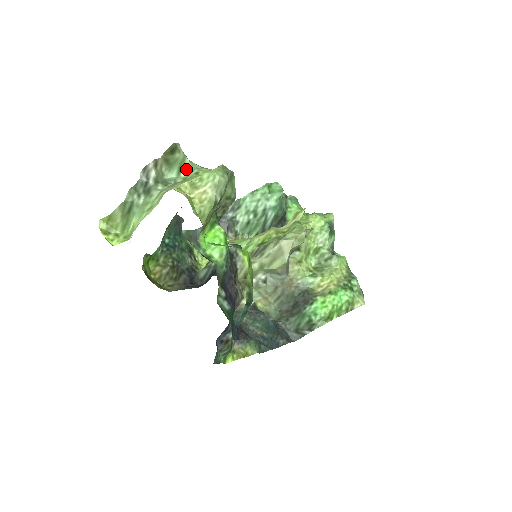
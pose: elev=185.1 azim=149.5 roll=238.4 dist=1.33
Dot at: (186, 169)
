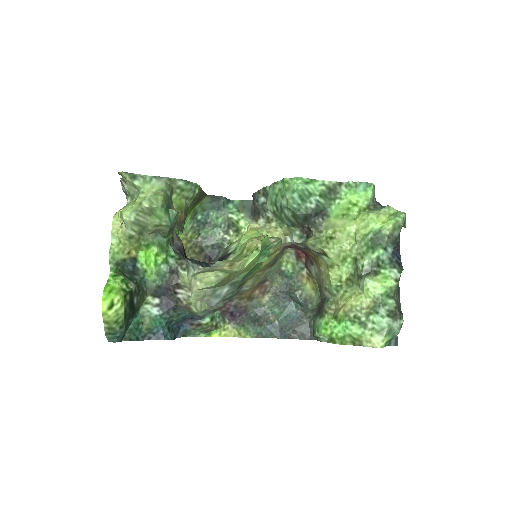
Dot at: (140, 189)
